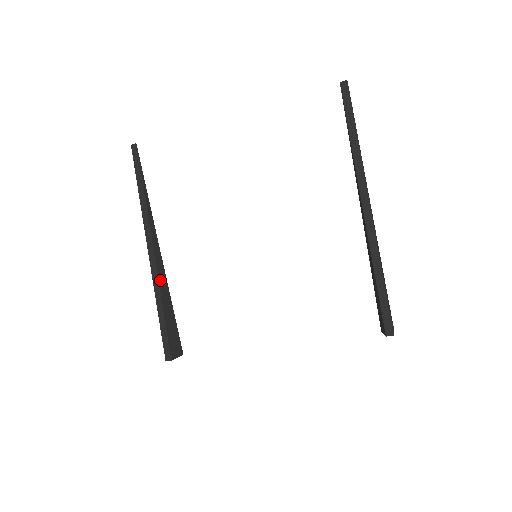
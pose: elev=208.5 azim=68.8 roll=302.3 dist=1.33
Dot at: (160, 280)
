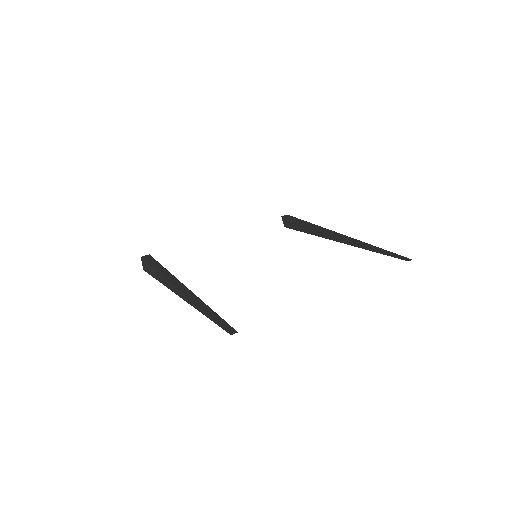
Dot at: occluded
